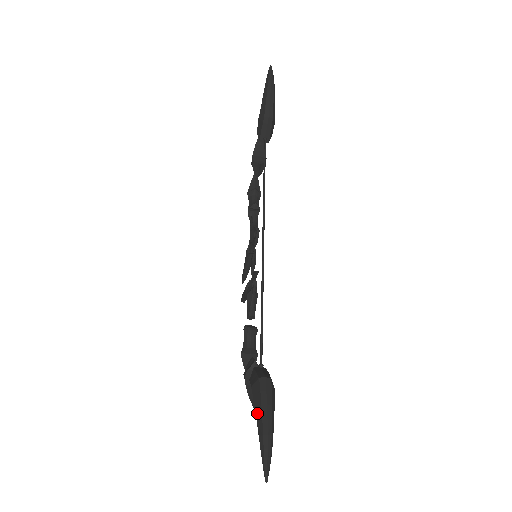
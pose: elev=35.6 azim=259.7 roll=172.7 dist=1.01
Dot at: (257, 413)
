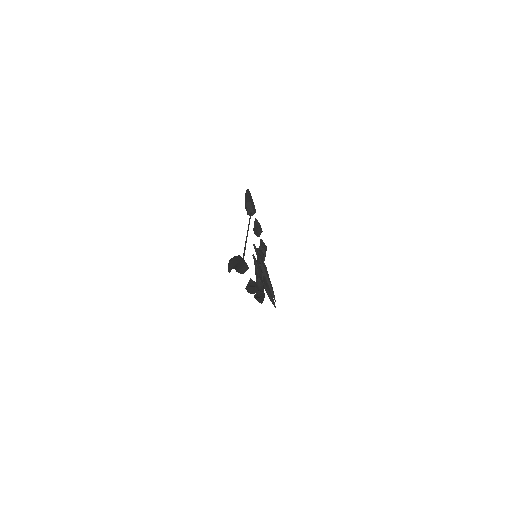
Dot at: occluded
